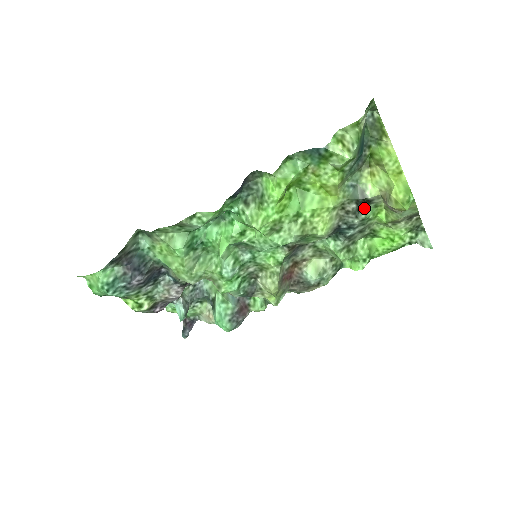
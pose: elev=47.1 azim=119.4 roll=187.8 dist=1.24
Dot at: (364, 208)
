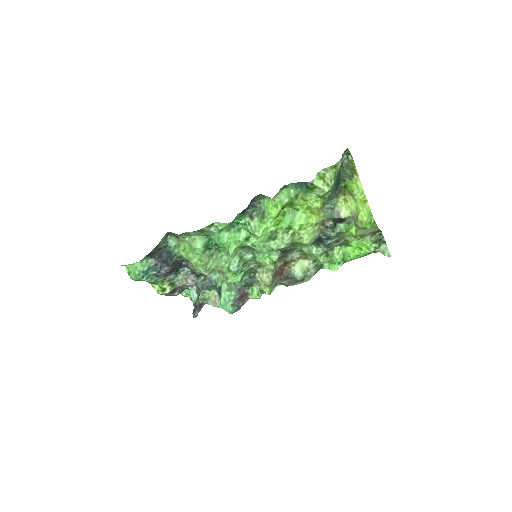
Dot at: (339, 224)
